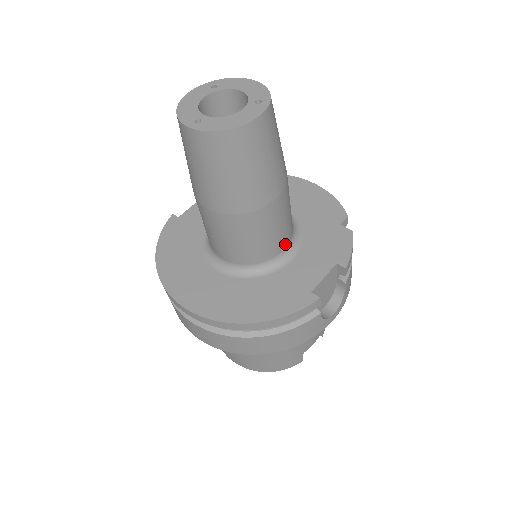
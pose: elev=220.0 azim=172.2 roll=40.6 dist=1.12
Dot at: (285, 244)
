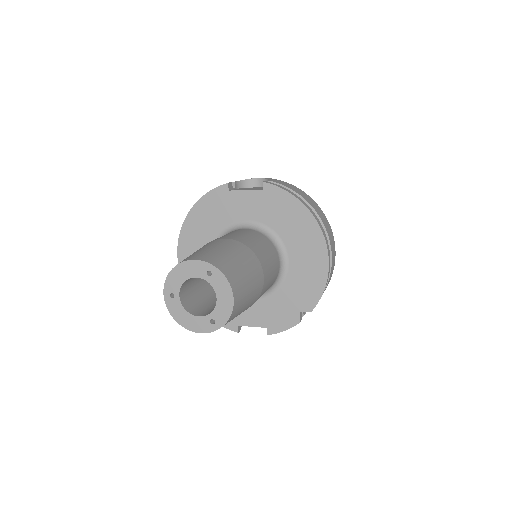
Dot at: occluded
